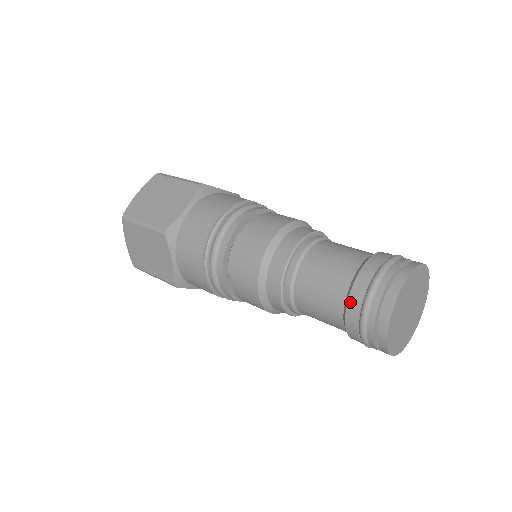
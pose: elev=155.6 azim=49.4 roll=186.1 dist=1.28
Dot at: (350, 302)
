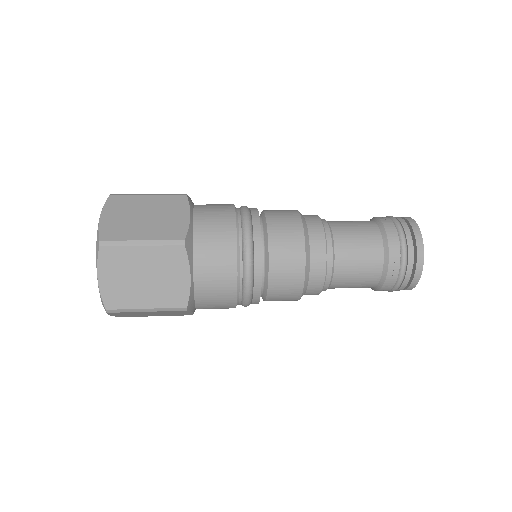
Dot at: (391, 250)
